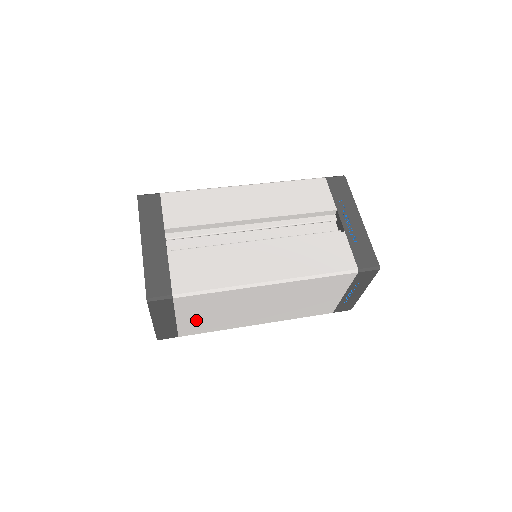
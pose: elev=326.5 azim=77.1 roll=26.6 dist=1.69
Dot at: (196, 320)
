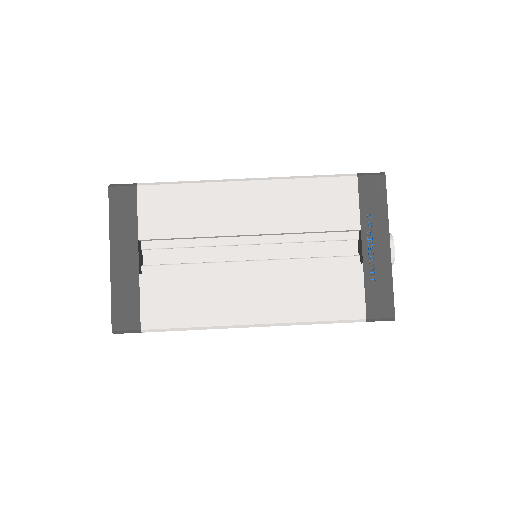
Dot at: occluded
